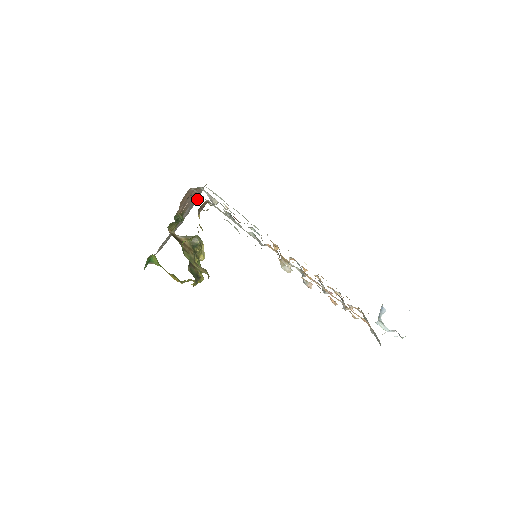
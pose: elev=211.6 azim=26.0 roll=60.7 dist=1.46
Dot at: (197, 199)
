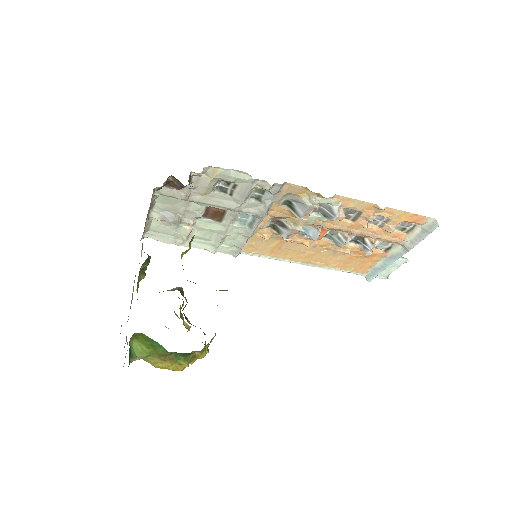
Dot at: occluded
